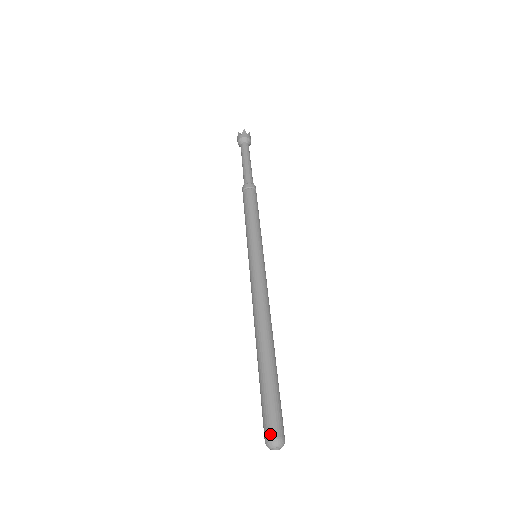
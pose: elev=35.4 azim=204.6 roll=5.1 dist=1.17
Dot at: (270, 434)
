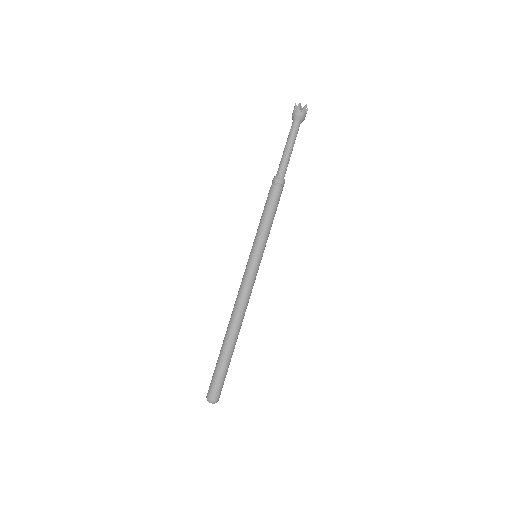
Dot at: (208, 394)
